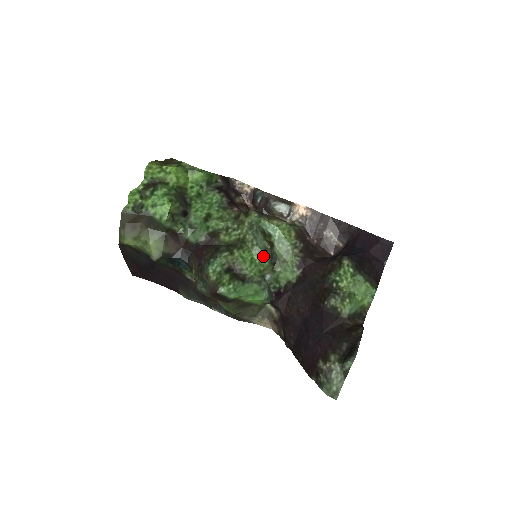
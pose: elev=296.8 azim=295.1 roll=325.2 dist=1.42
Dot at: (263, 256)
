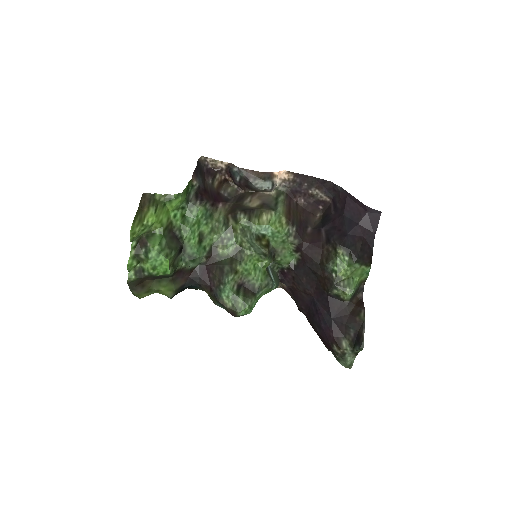
Dot at: (263, 259)
